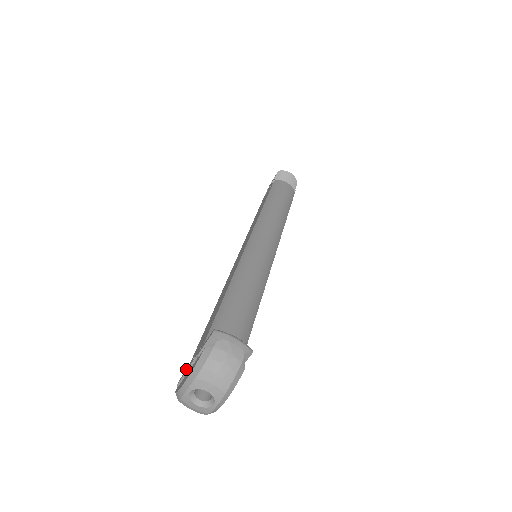
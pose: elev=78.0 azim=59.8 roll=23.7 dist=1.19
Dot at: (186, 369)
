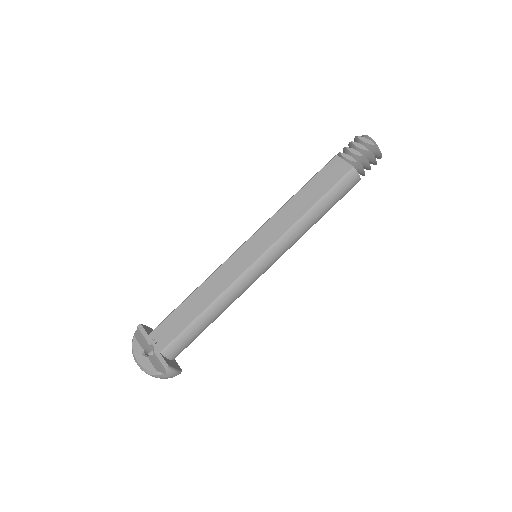
Dot at: (146, 333)
